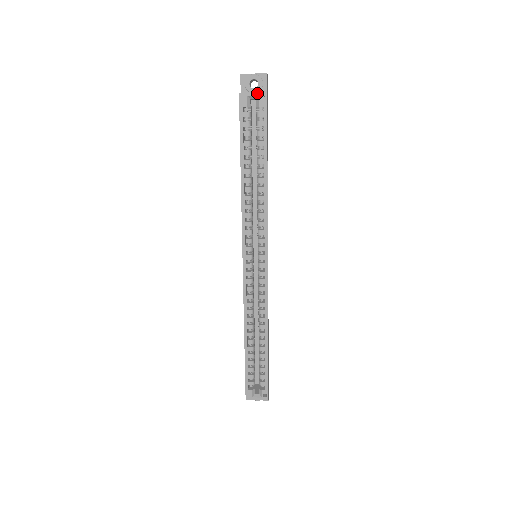
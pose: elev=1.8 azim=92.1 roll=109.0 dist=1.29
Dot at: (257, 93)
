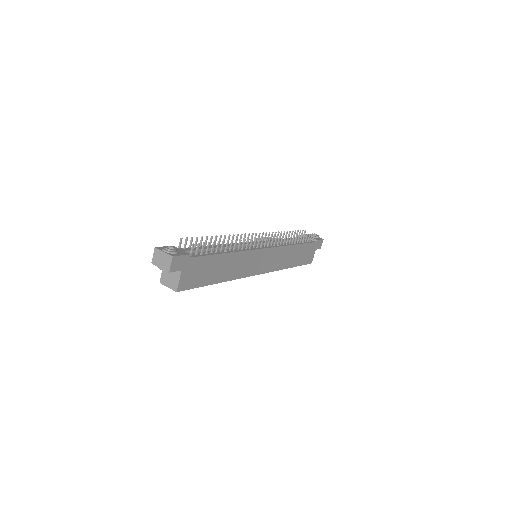
Dot at: occluded
